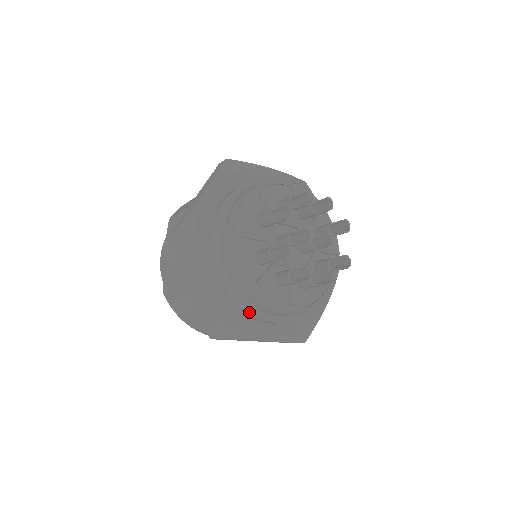
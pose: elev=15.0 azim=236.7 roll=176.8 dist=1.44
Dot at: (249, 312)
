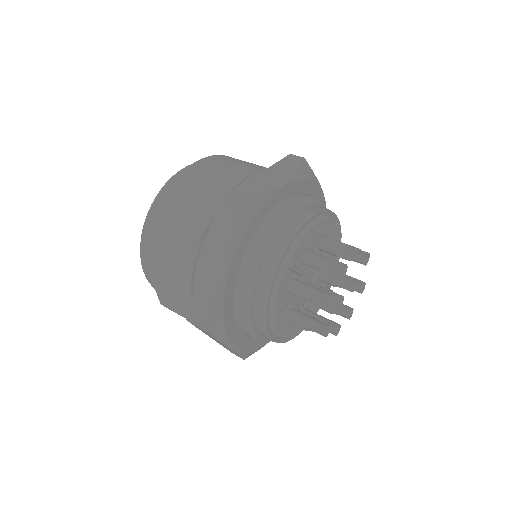
Dot at: occluded
